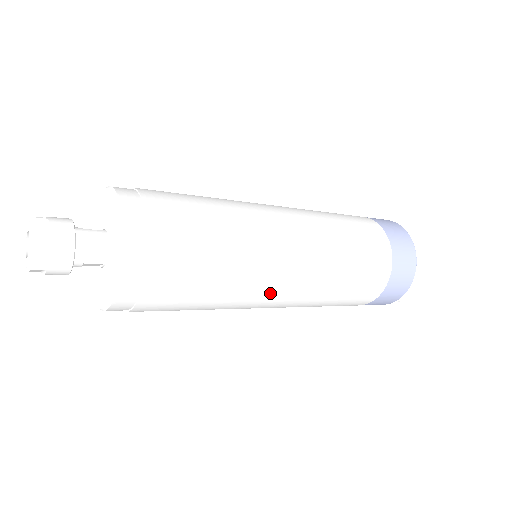
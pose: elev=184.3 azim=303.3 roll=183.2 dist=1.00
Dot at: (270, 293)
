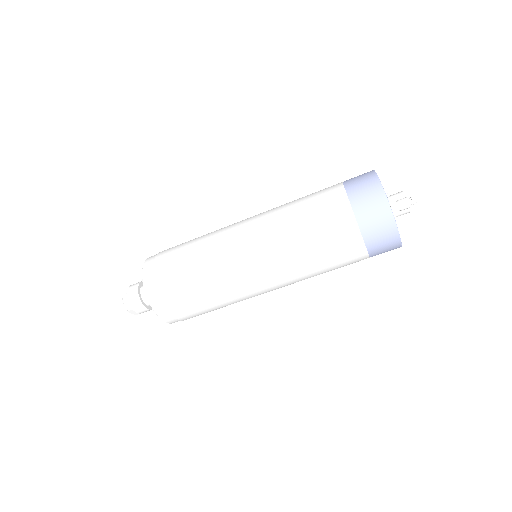
Dot at: (235, 237)
